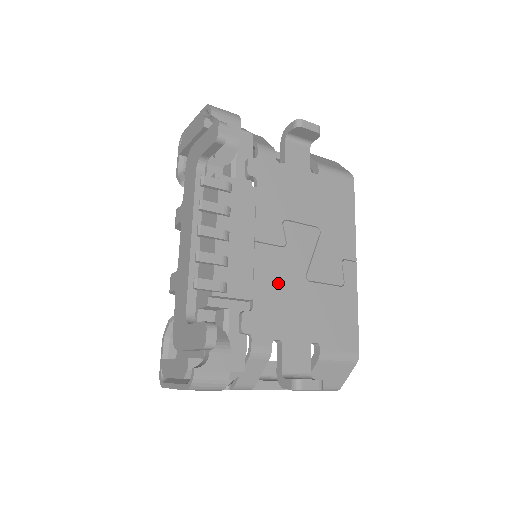
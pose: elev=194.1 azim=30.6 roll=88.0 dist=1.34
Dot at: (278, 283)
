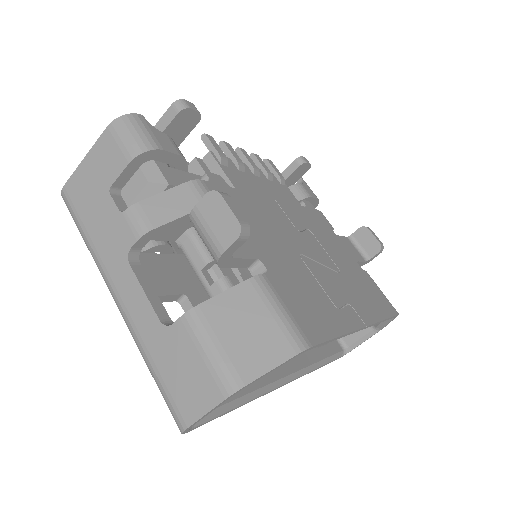
Dot at: (270, 219)
